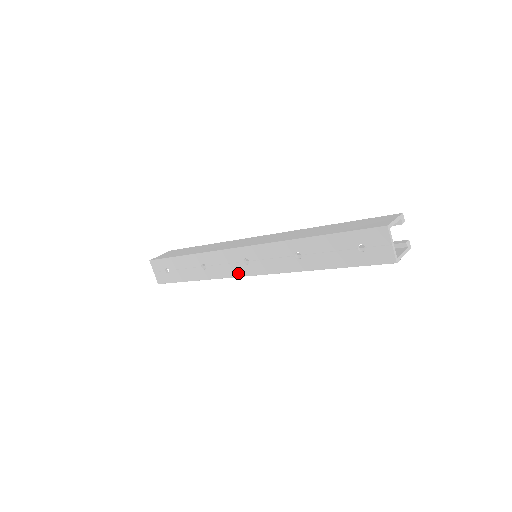
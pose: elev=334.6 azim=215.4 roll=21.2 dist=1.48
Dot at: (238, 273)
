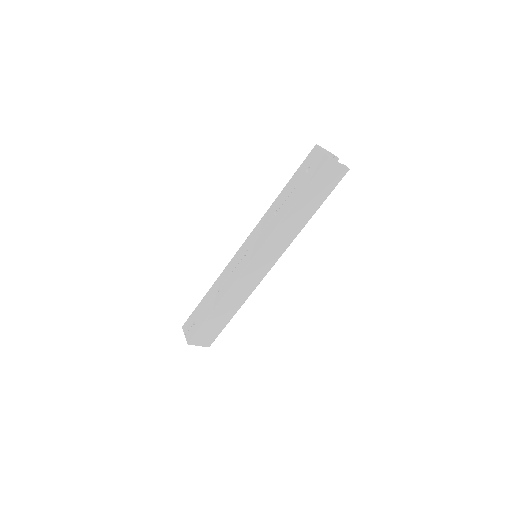
Dot at: (242, 268)
